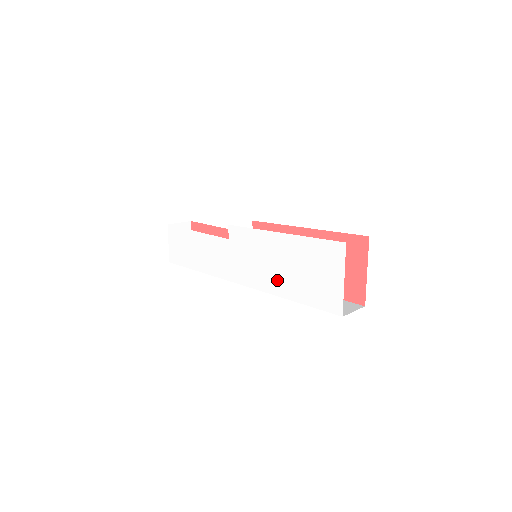
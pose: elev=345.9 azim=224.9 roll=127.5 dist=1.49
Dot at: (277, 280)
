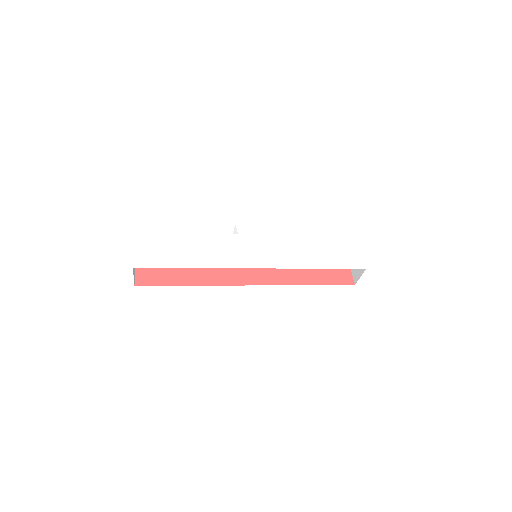
Dot at: (300, 256)
